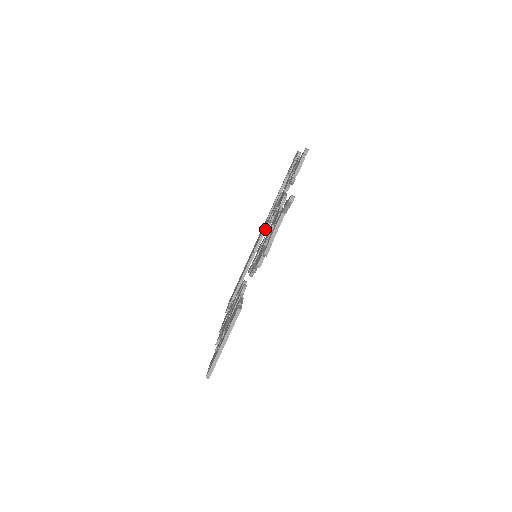
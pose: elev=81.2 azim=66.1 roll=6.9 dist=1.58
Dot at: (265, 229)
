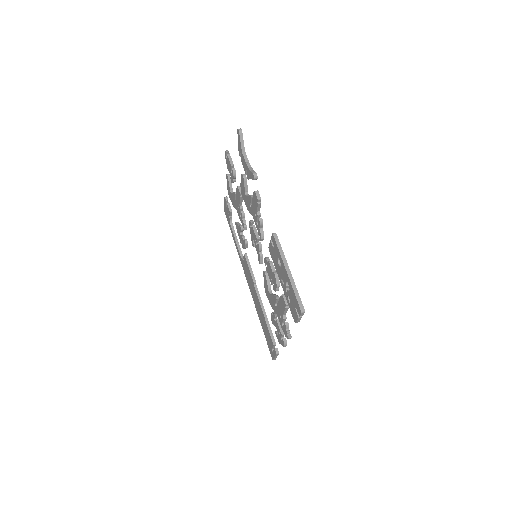
Dot at: (247, 259)
